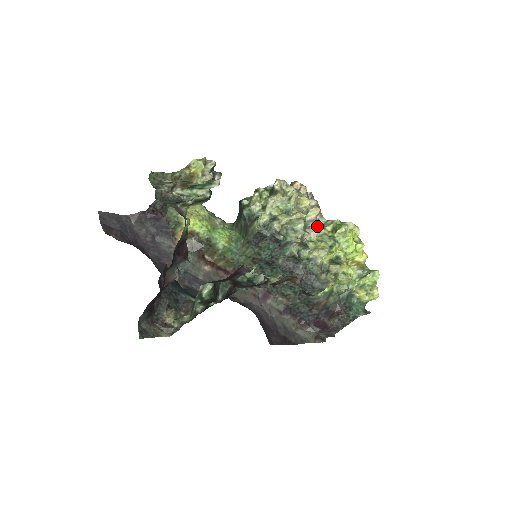
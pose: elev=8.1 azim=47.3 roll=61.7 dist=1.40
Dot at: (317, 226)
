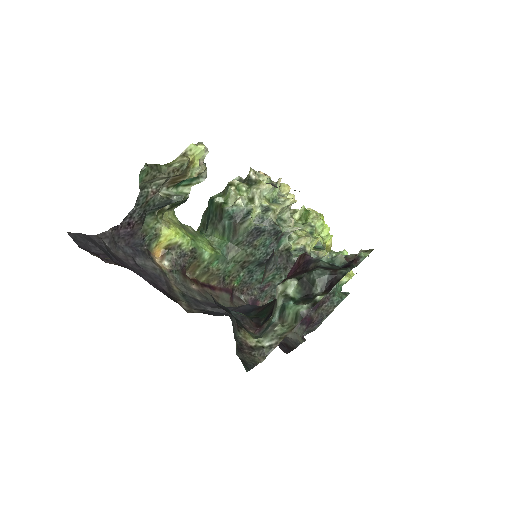
Dot at: occluded
